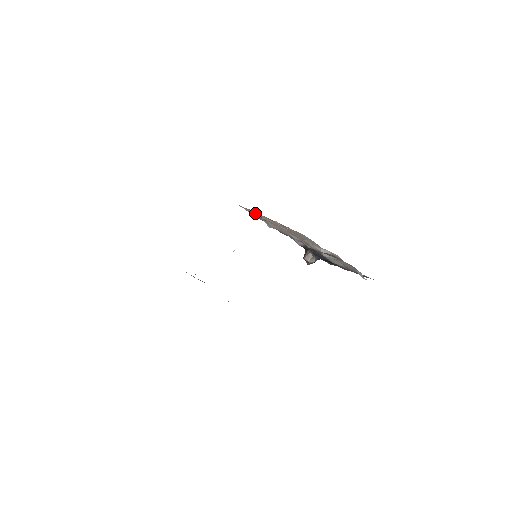
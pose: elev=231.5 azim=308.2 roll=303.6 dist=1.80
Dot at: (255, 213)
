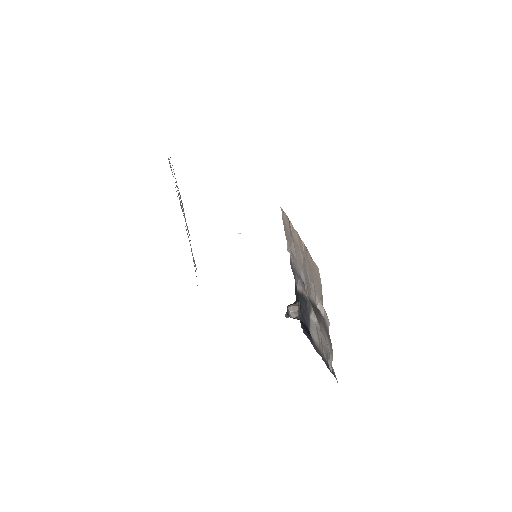
Dot at: (289, 224)
